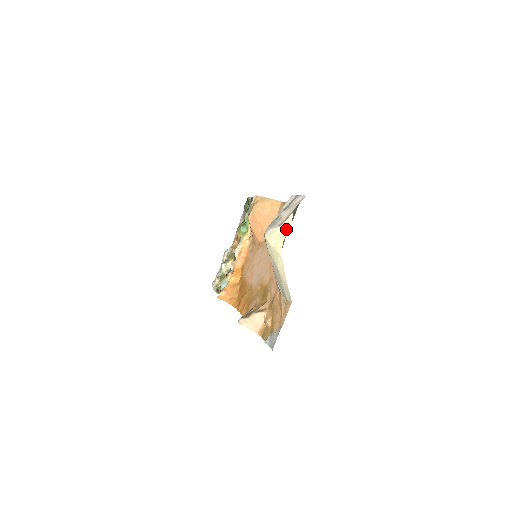
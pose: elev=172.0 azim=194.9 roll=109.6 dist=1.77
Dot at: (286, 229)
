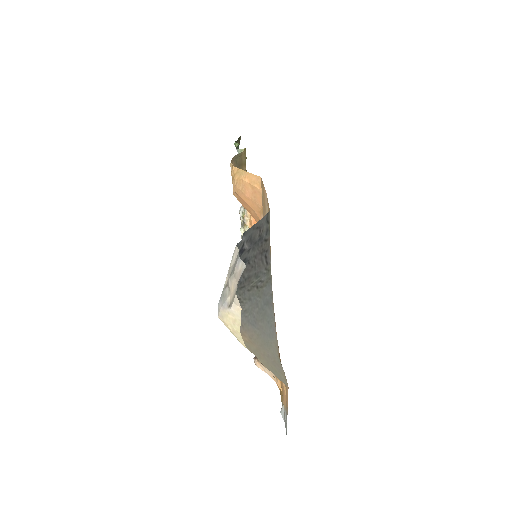
Dot at: (237, 316)
